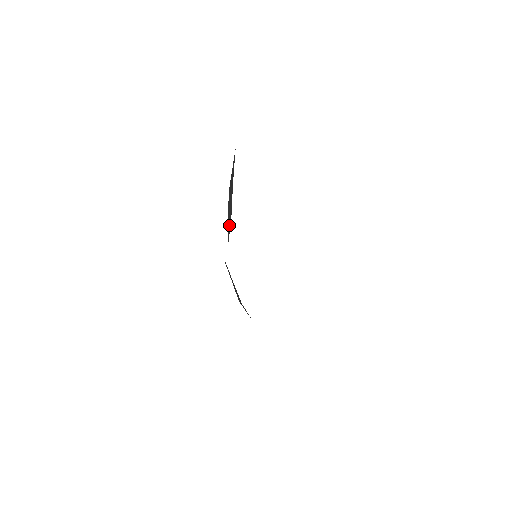
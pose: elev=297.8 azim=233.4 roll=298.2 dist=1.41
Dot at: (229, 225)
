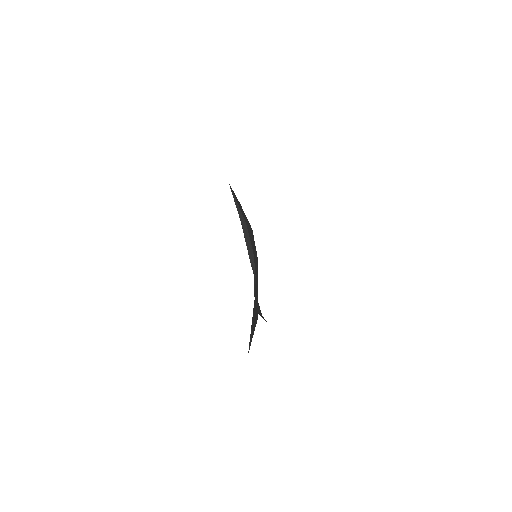
Dot at: (252, 259)
